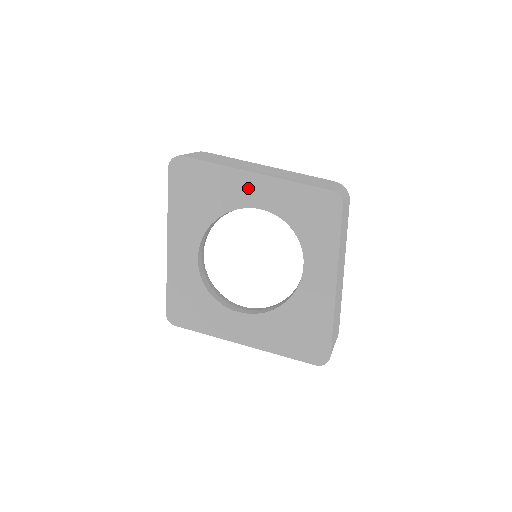
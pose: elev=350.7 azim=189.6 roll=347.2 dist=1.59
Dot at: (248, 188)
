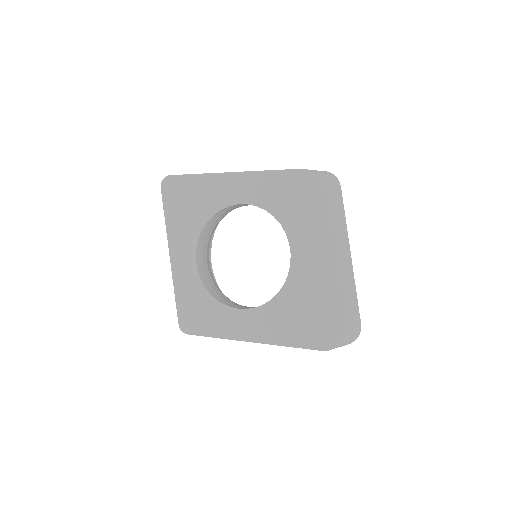
Dot at: (227, 188)
